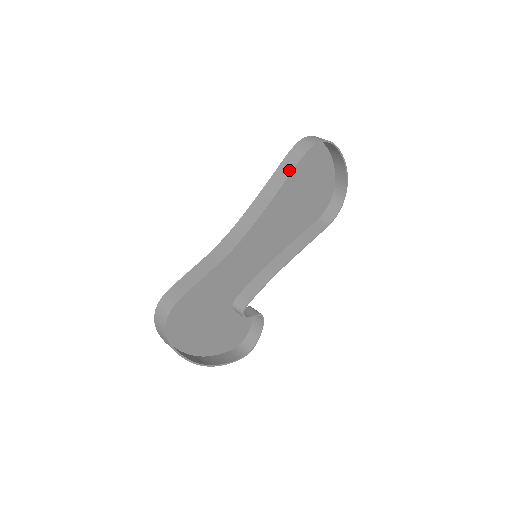
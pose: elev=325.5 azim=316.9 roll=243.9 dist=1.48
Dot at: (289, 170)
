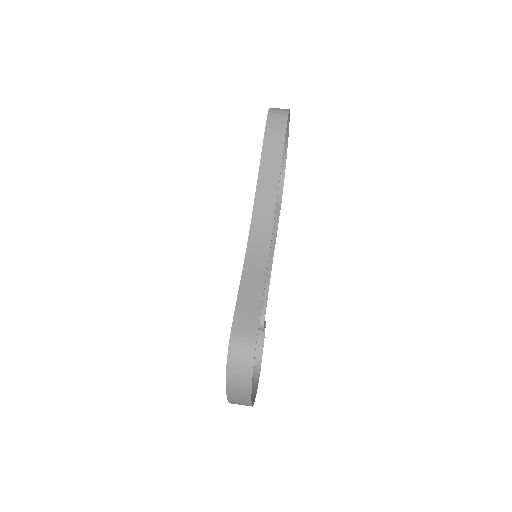
Dot at: (279, 146)
